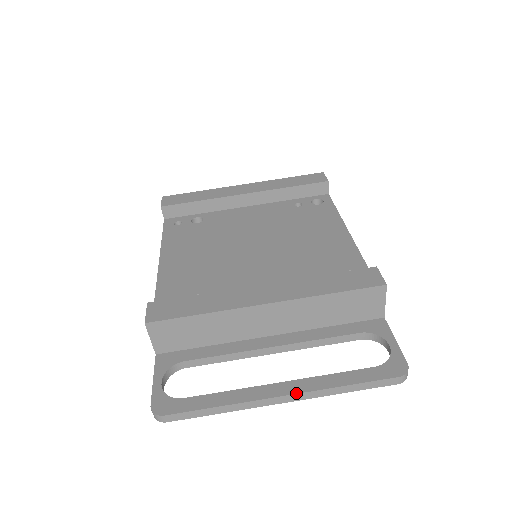
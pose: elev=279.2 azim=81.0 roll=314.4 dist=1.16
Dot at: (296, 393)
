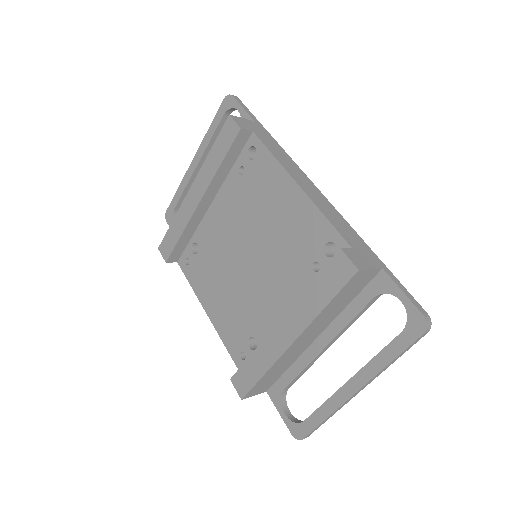
Dot at: (363, 386)
